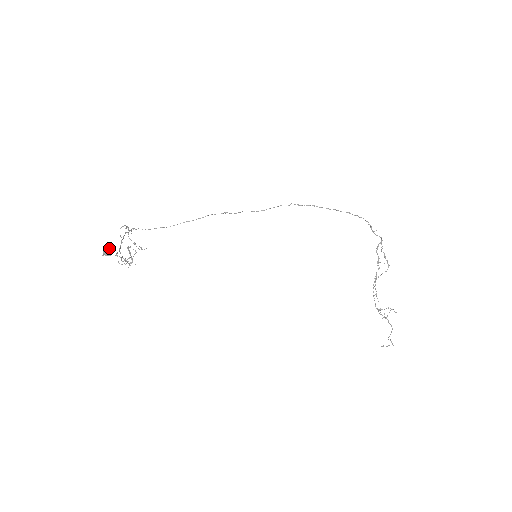
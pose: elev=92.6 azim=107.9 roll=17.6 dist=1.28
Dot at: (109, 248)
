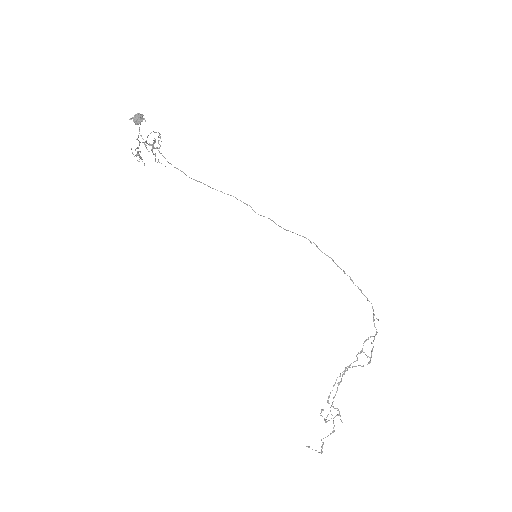
Dot at: (142, 117)
